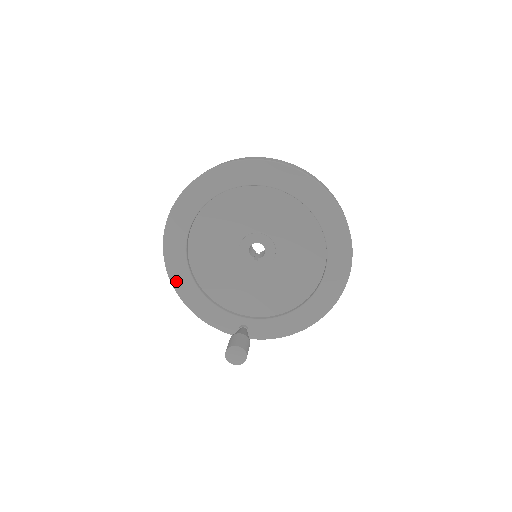
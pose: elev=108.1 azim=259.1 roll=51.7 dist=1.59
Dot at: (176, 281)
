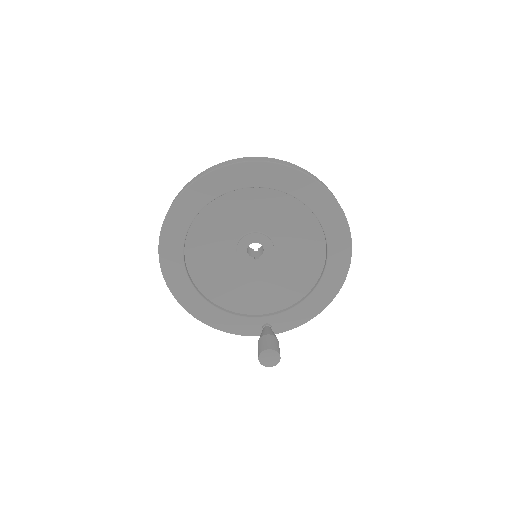
Dot at: (187, 305)
